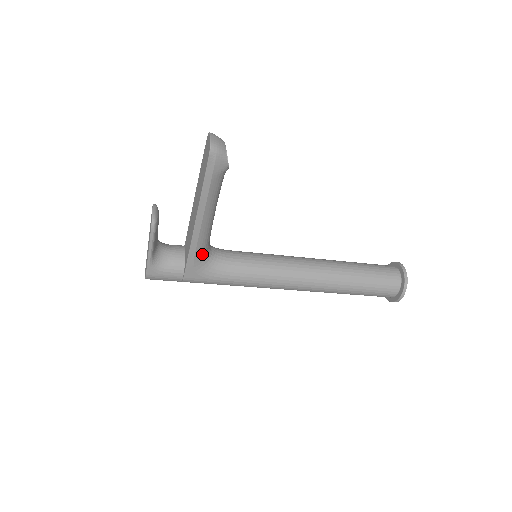
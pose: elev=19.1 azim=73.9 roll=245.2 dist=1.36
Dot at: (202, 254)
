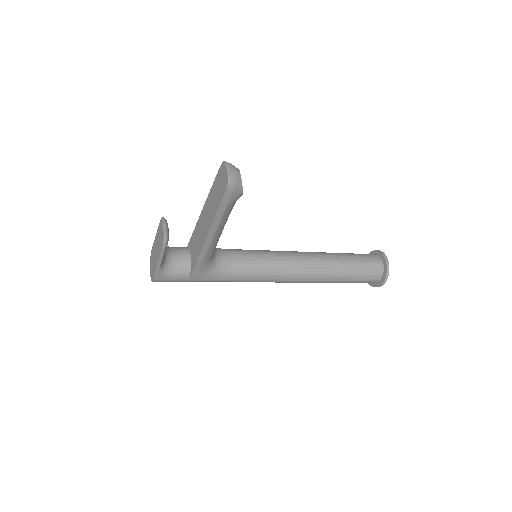
Dot at: (208, 261)
